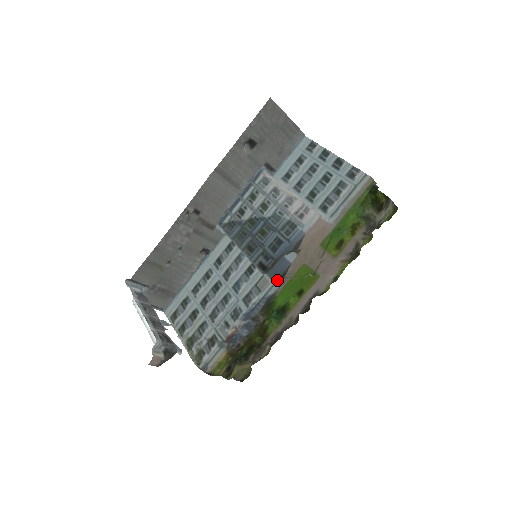
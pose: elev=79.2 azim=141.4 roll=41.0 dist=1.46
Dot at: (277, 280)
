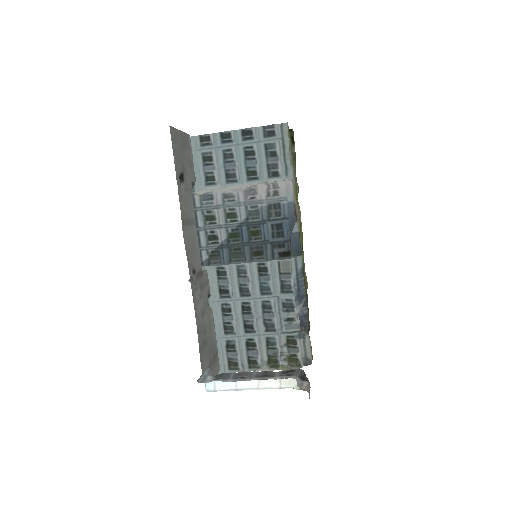
Dot at: (300, 252)
